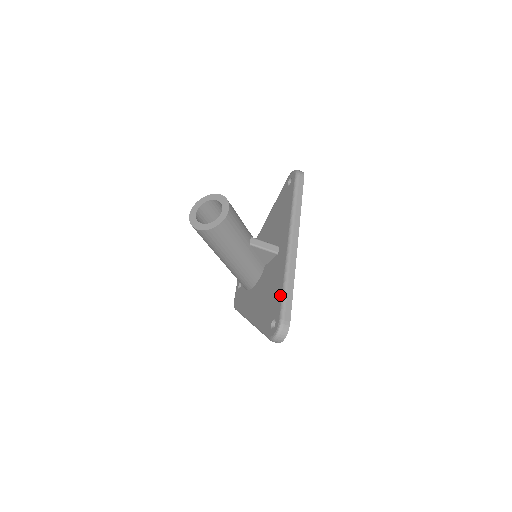
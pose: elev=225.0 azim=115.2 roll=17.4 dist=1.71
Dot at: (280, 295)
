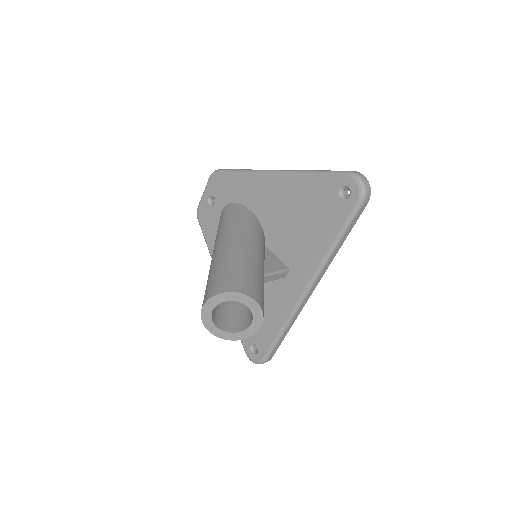
Dot at: (272, 336)
